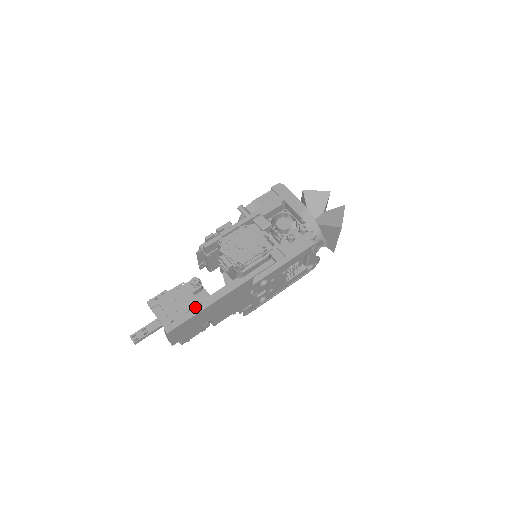
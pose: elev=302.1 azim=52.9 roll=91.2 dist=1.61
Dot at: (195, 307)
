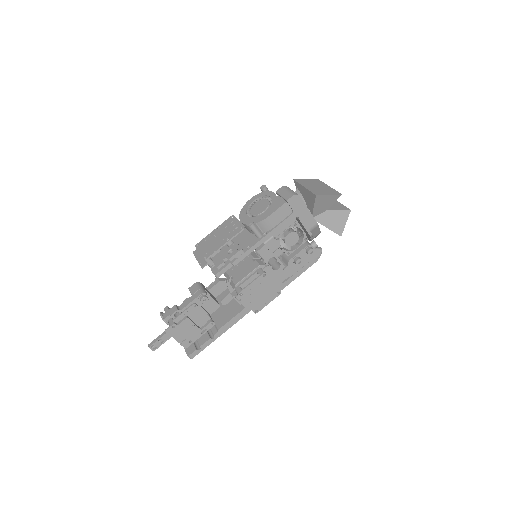
Dot at: (208, 327)
